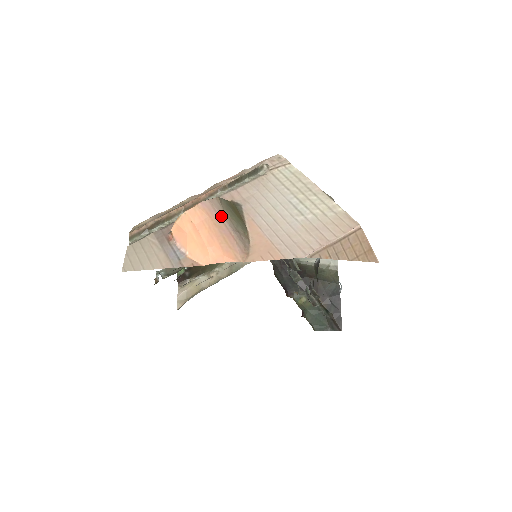
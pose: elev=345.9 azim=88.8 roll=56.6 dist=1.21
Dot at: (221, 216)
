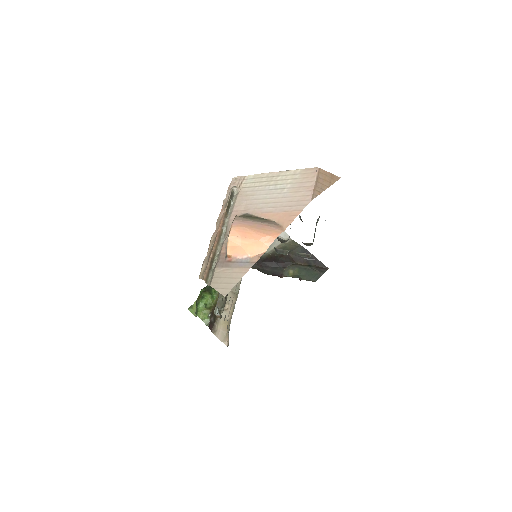
Dot at: (249, 222)
